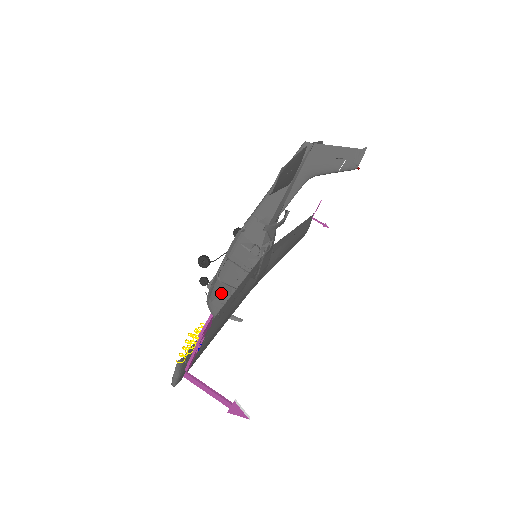
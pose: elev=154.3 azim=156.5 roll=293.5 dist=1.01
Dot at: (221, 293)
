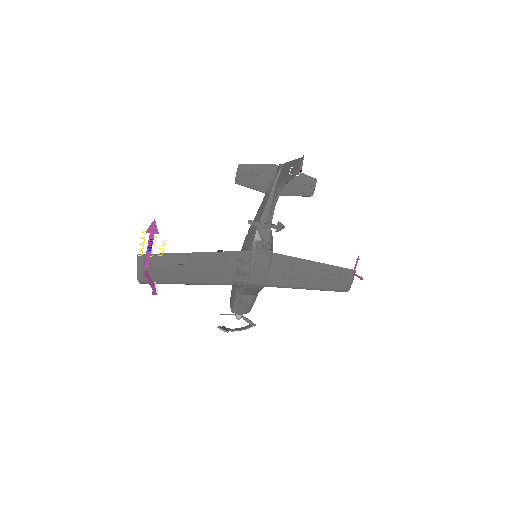
Dot at: (234, 288)
